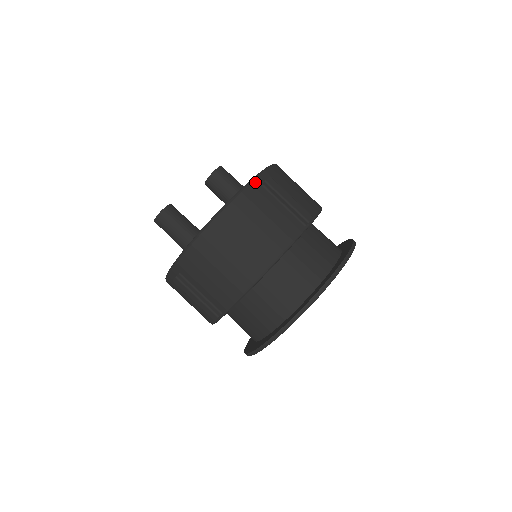
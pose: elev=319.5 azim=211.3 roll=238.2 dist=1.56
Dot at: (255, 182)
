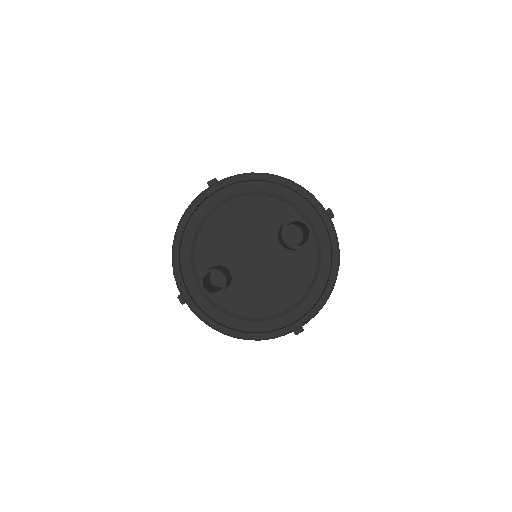
Dot at: occluded
